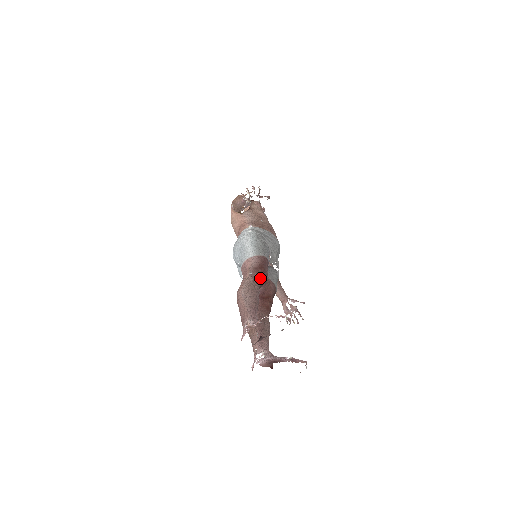
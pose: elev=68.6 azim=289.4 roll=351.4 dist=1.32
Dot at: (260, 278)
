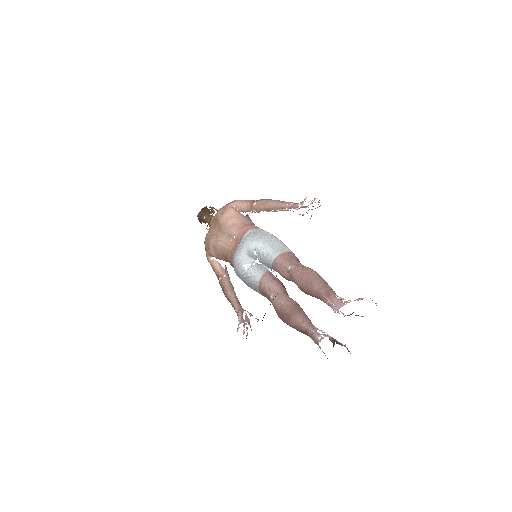
Dot at: occluded
